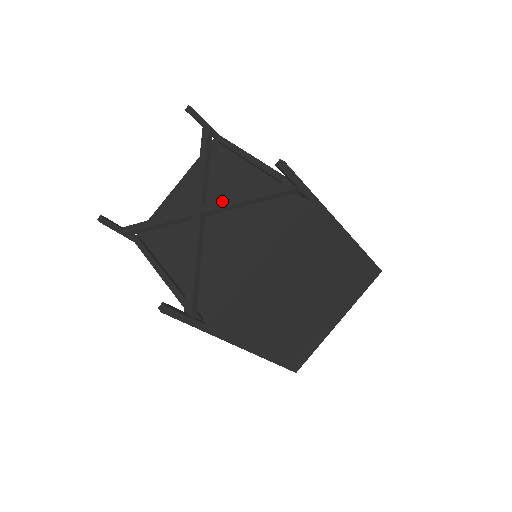
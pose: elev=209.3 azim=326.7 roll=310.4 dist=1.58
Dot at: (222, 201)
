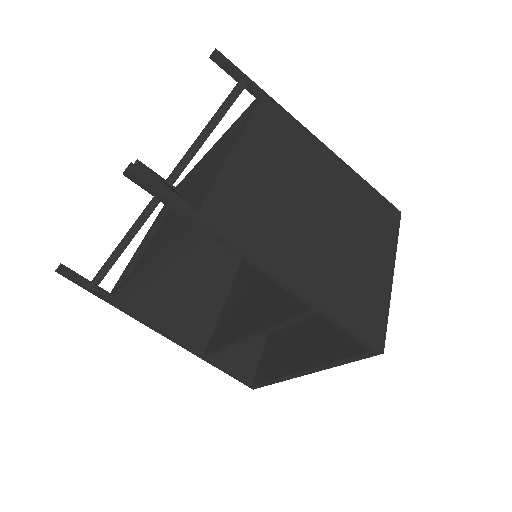
Dot at: occluded
